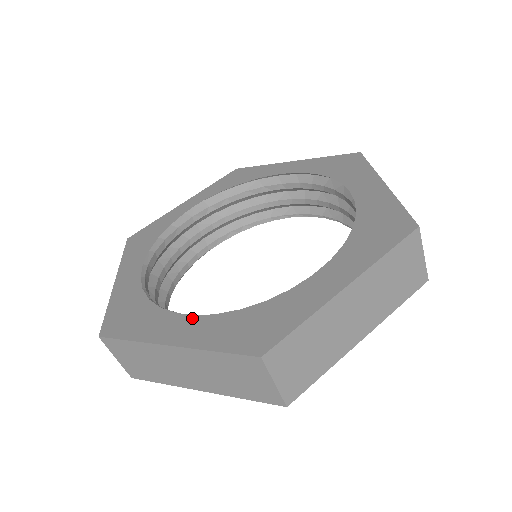
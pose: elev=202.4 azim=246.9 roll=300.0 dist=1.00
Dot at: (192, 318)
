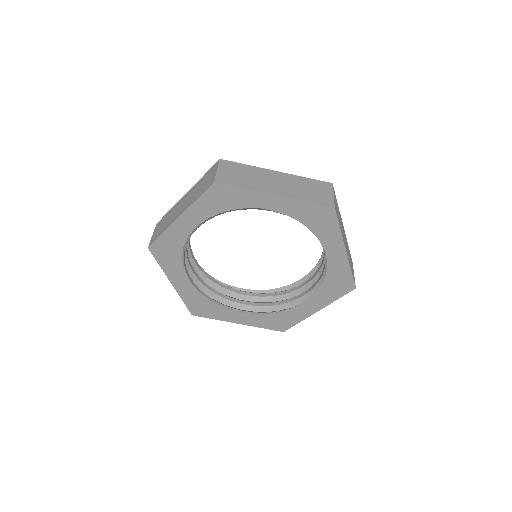
Dot at: occluded
